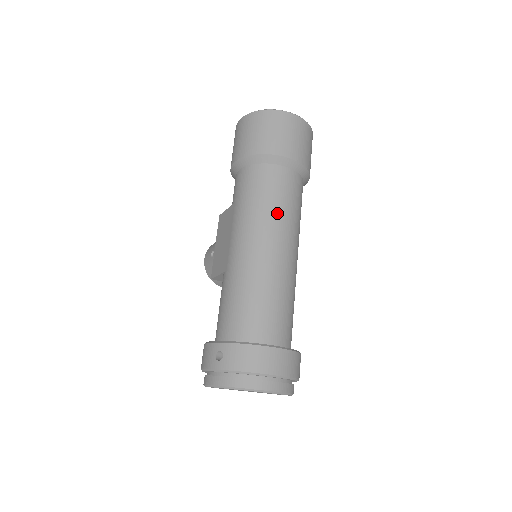
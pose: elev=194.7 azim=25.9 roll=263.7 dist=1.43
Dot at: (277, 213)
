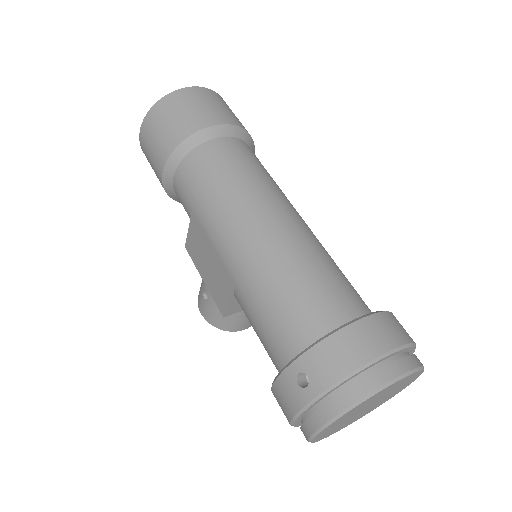
Dot at: (247, 183)
